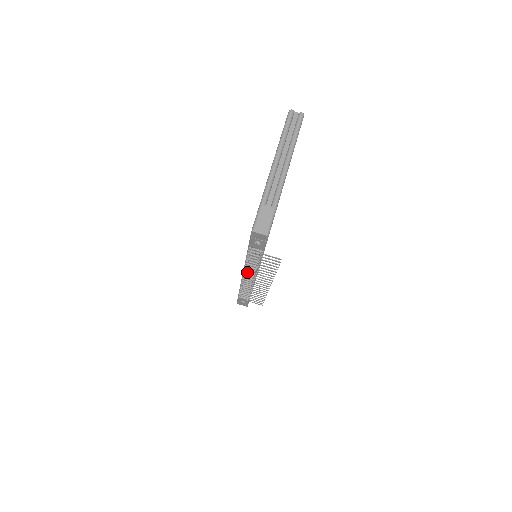
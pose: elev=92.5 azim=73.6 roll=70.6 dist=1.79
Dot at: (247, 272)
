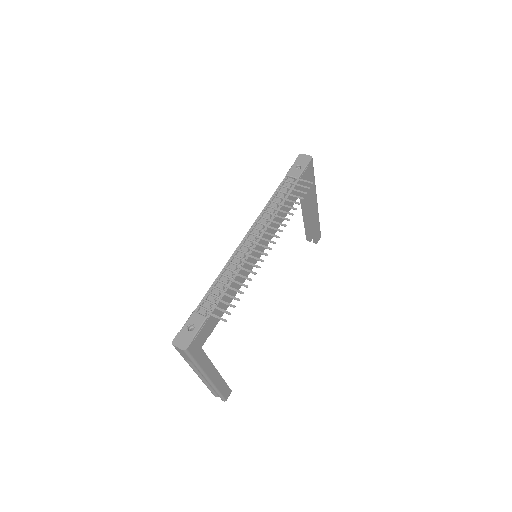
Dot at: (252, 233)
